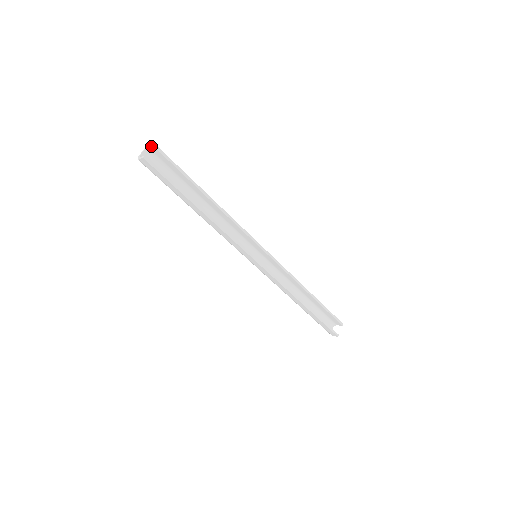
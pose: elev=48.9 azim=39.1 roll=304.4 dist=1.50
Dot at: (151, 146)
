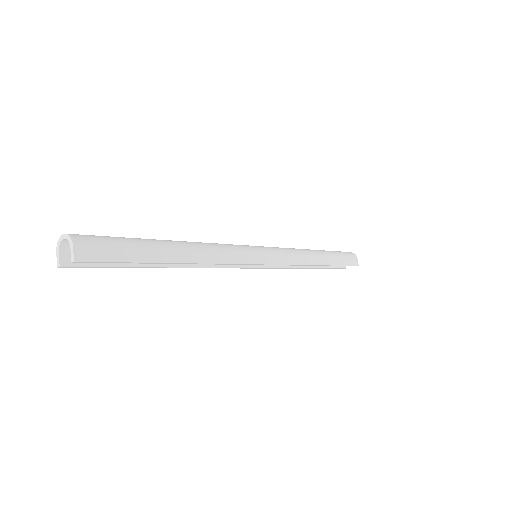
Dot at: (72, 256)
